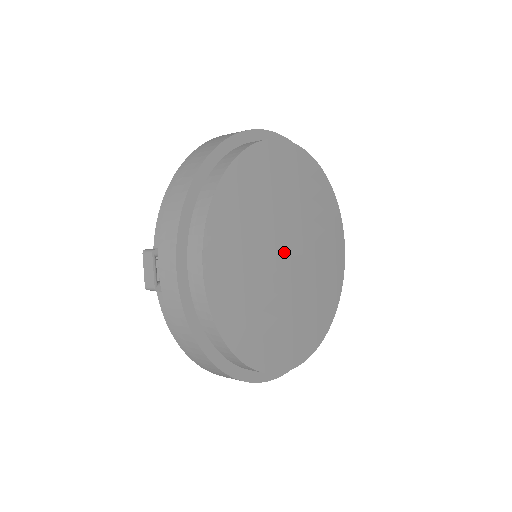
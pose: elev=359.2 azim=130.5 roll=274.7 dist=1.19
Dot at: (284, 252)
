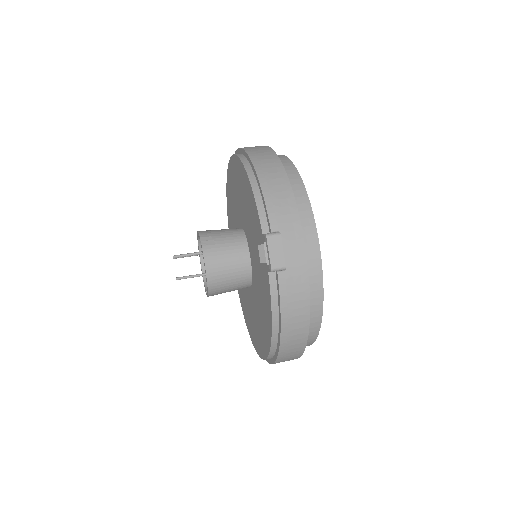
Dot at: occluded
